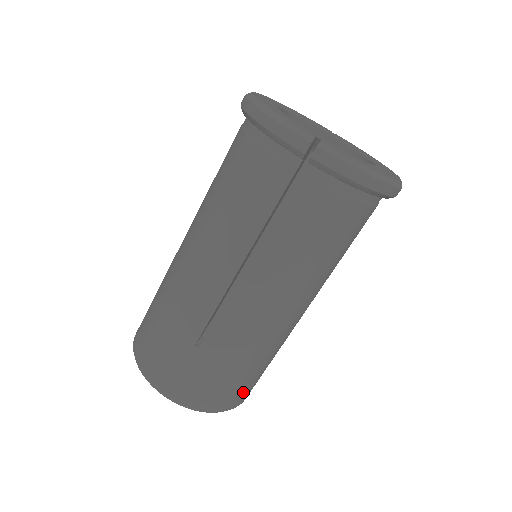
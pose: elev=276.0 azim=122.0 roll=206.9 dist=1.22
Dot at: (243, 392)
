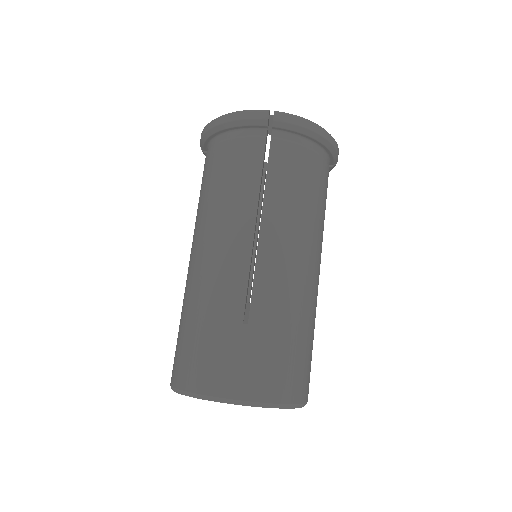
Dot at: (304, 377)
